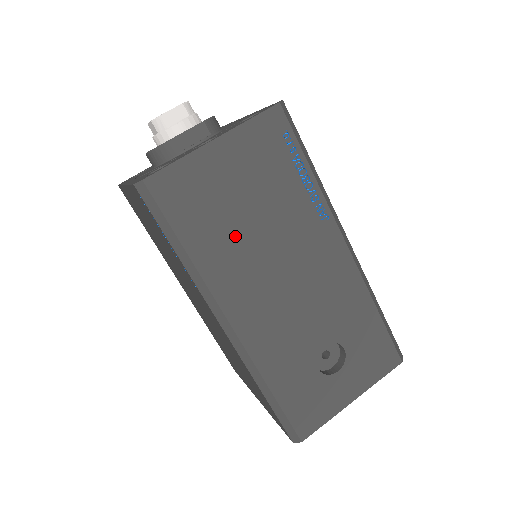
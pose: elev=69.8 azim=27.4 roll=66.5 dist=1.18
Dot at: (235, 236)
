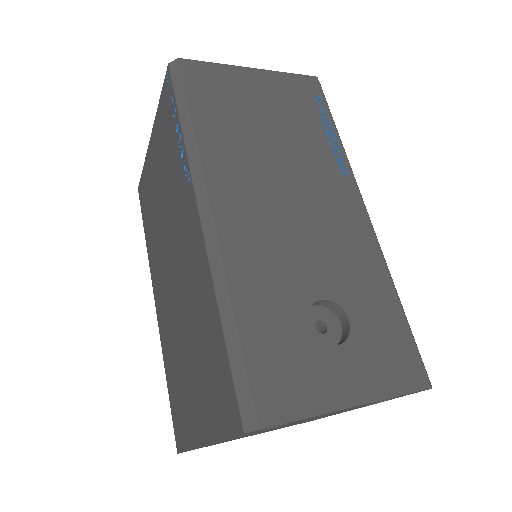
Dot at: (247, 138)
